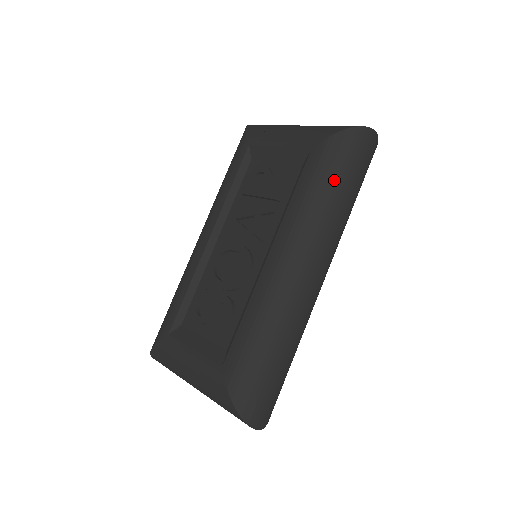
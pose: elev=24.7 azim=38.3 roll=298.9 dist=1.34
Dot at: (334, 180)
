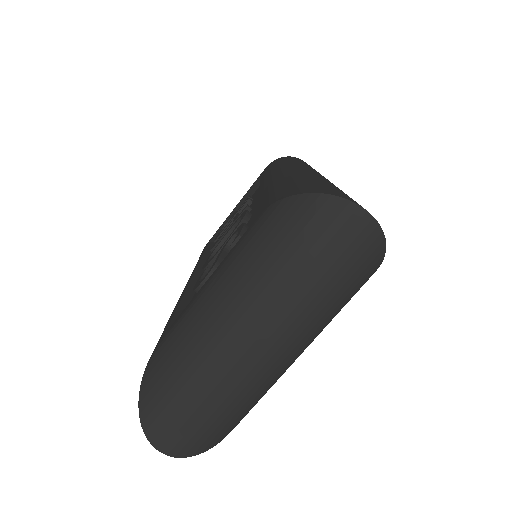
Dot at: (289, 160)
